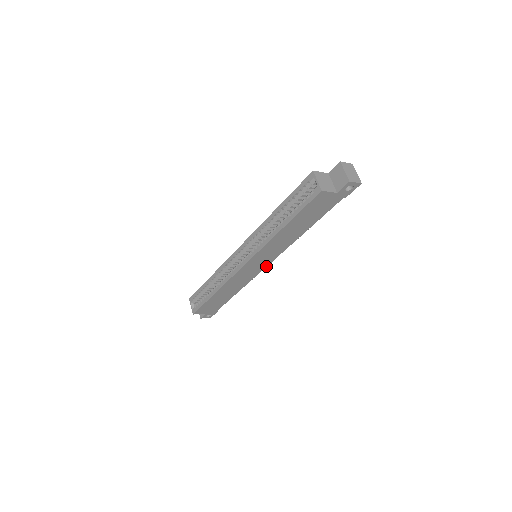
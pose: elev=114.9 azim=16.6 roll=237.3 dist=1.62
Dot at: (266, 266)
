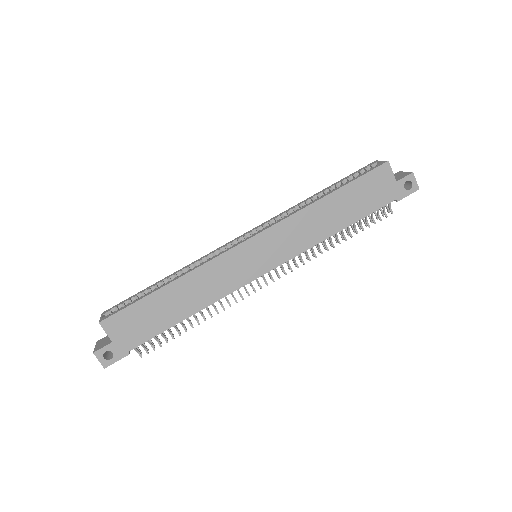
Dot at: (261, 274)
